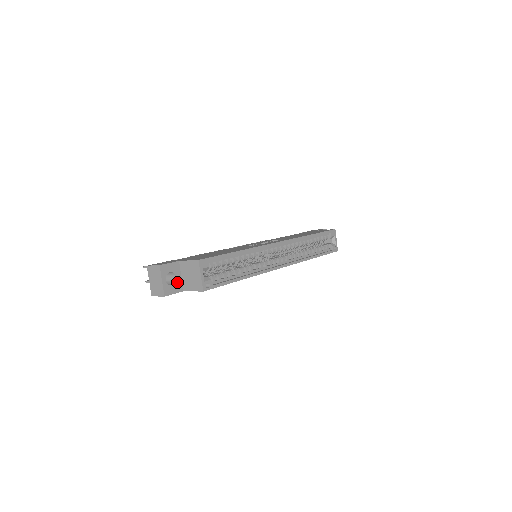
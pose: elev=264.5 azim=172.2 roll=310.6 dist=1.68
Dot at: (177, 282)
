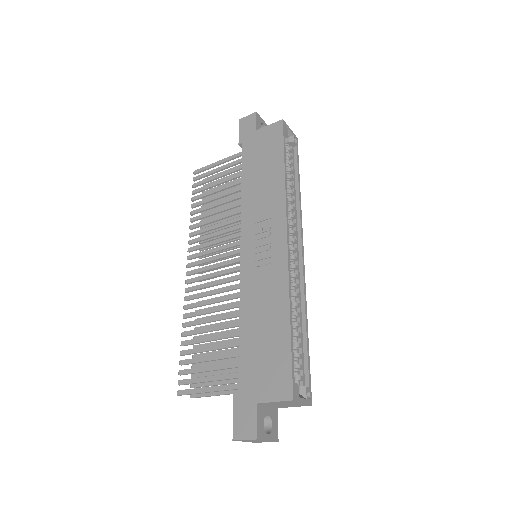
Dot at: (271, 415)
